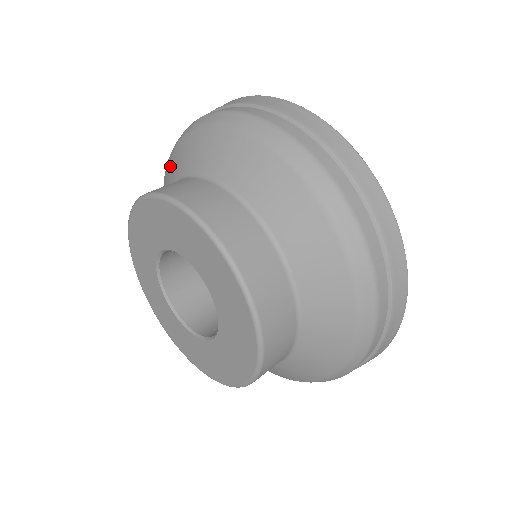
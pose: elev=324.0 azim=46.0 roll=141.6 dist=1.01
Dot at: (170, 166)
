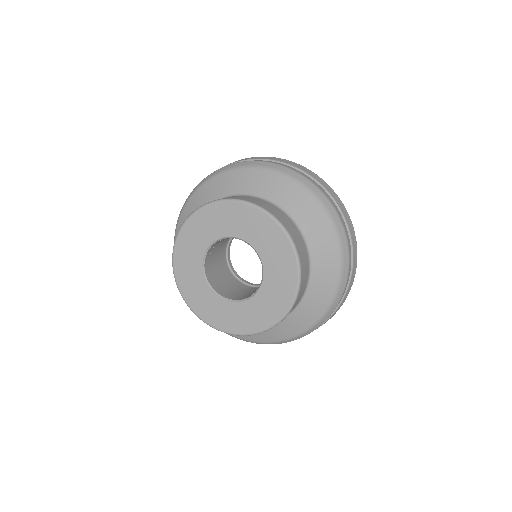
Dot at: (226, 180)
